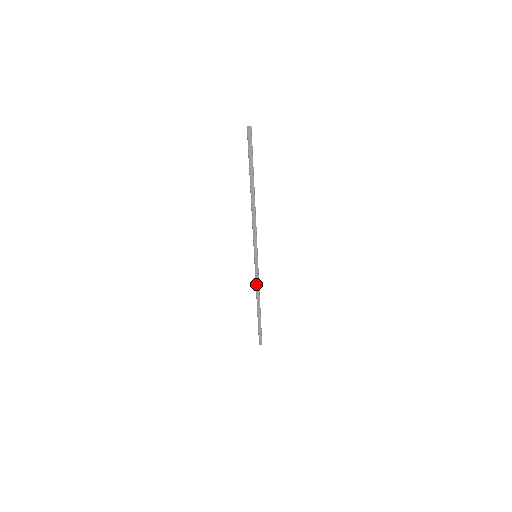
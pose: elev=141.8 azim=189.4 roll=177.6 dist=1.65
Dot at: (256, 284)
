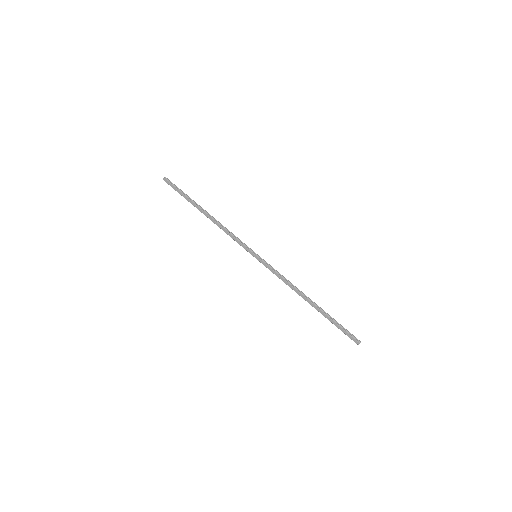
Dot at: occluded
